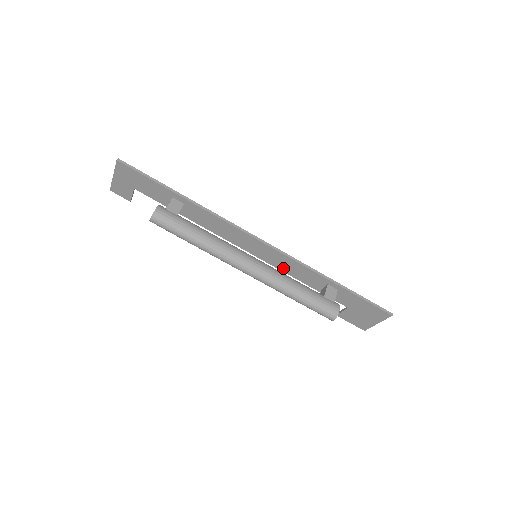
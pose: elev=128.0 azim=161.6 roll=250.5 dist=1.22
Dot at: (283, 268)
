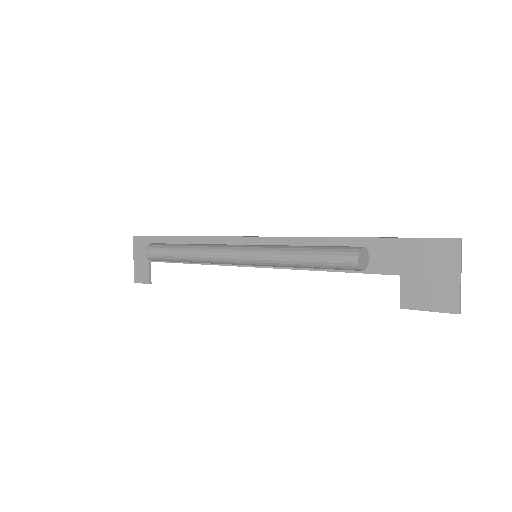
Dot at: occluded
